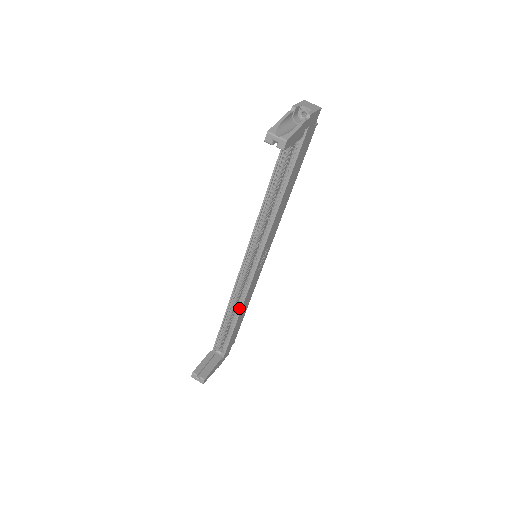
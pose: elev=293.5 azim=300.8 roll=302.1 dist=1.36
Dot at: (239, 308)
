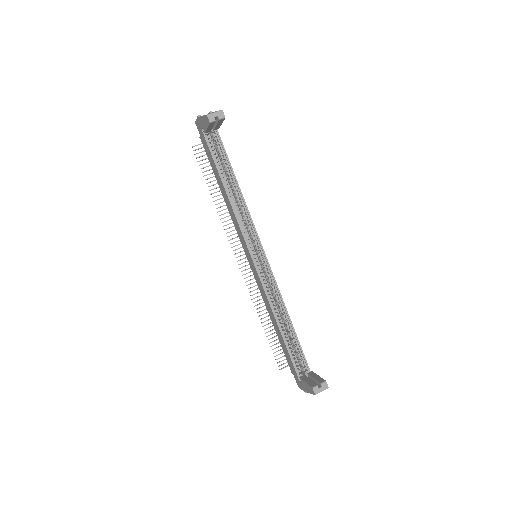
Dot at: (283, 310)
